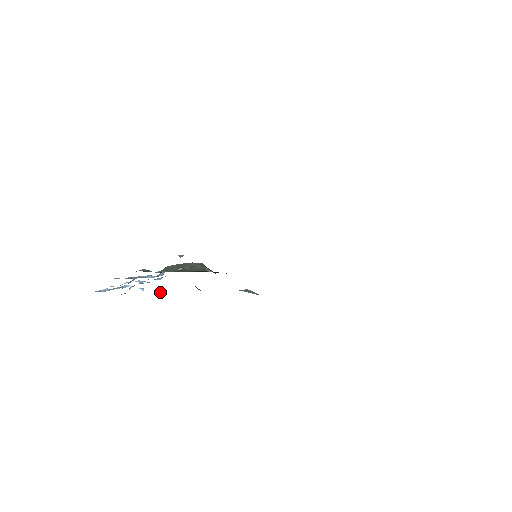
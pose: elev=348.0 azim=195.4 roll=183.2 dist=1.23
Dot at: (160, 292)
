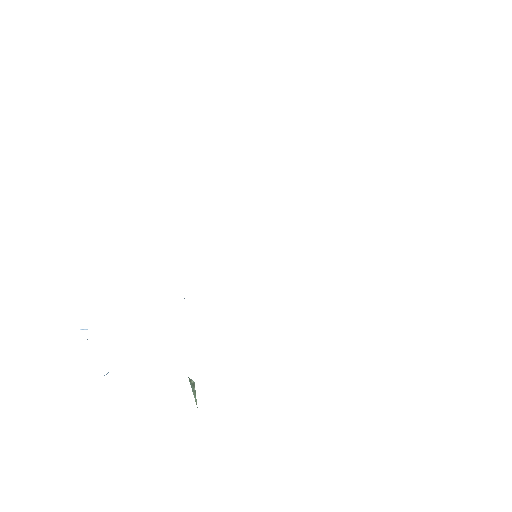
Dot at: (107, 373)
